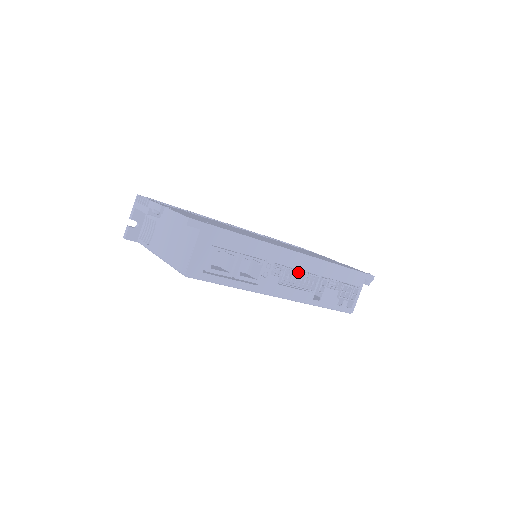
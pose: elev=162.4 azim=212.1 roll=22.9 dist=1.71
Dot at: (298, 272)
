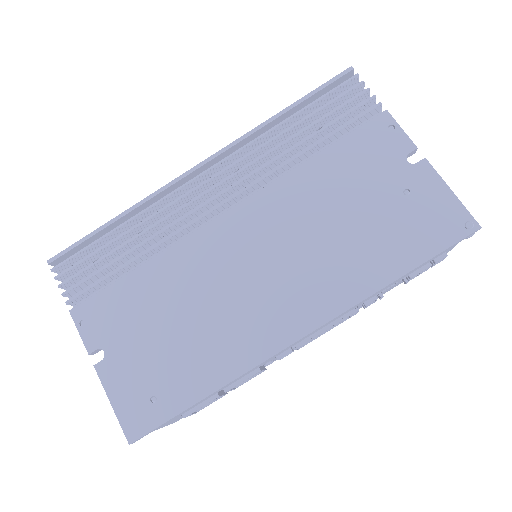
Dot at: (317, 335)
